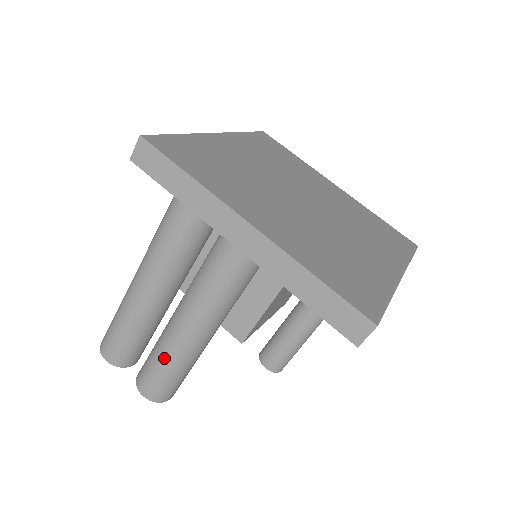
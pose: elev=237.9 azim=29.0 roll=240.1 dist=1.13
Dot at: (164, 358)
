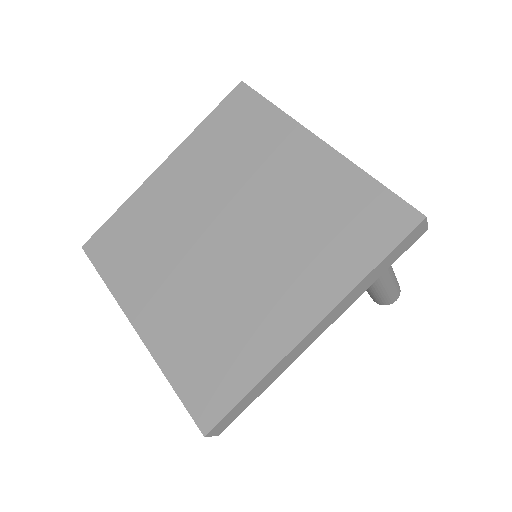
Dot at: occluded
